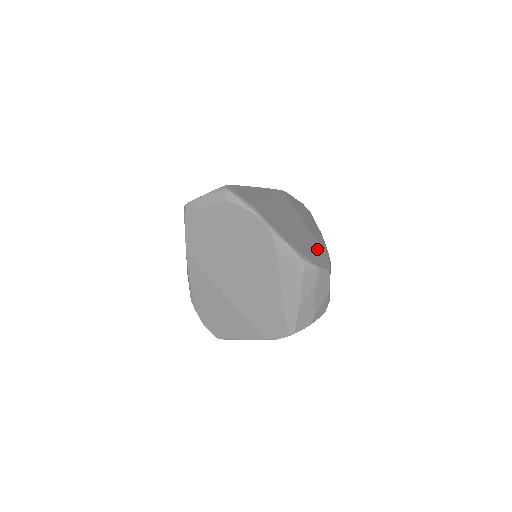
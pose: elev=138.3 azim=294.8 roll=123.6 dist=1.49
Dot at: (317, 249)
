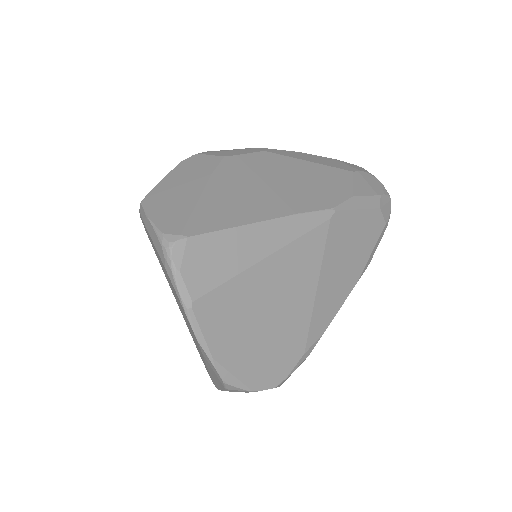
Dot at: (289, 347)
